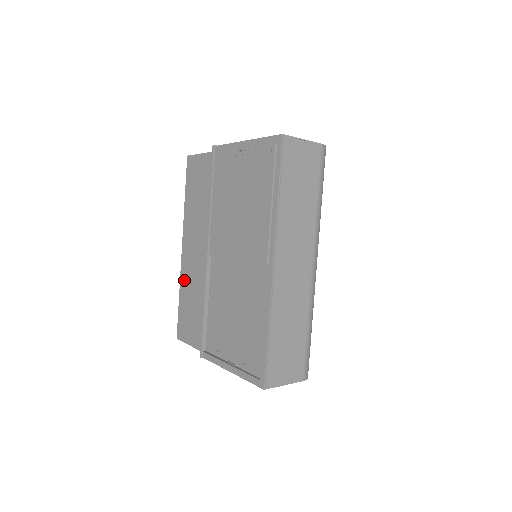
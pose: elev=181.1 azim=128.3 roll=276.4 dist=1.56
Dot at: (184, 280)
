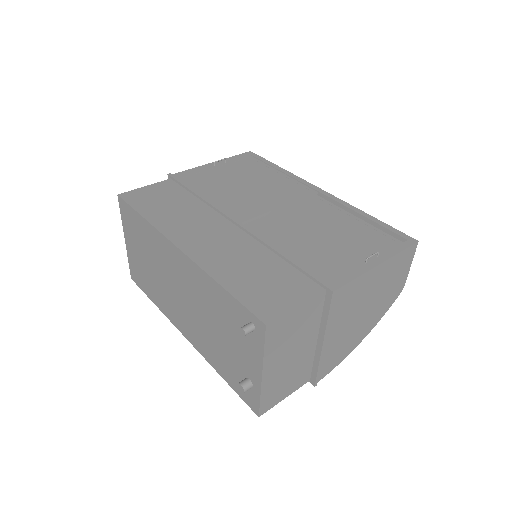
Dot at: (215, 265)
